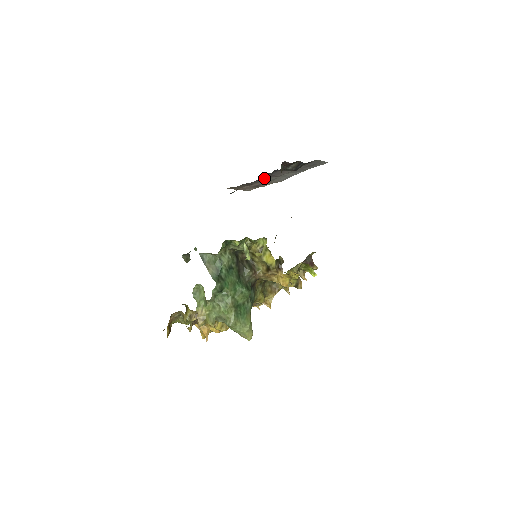
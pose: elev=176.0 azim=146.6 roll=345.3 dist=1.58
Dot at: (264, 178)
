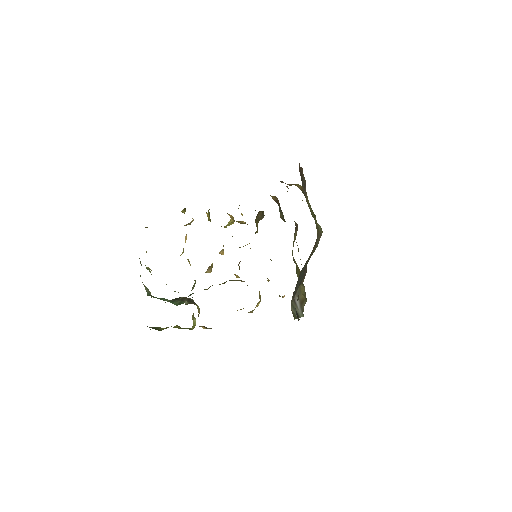
Dot at: occluded
